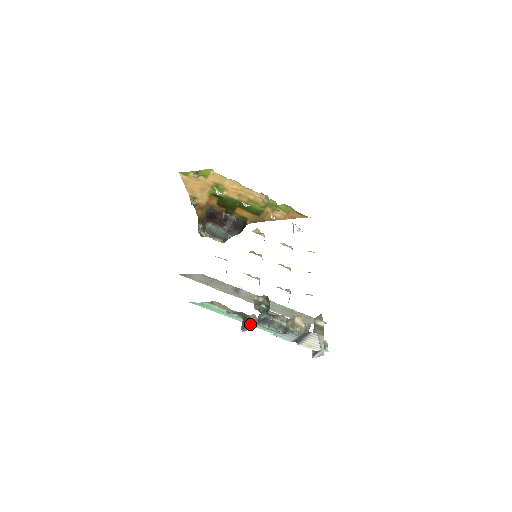
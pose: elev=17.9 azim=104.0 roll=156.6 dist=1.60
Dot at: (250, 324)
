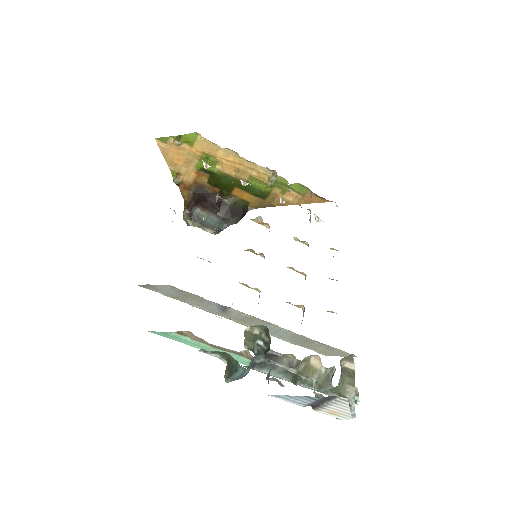
Dot at: (237, 373)
